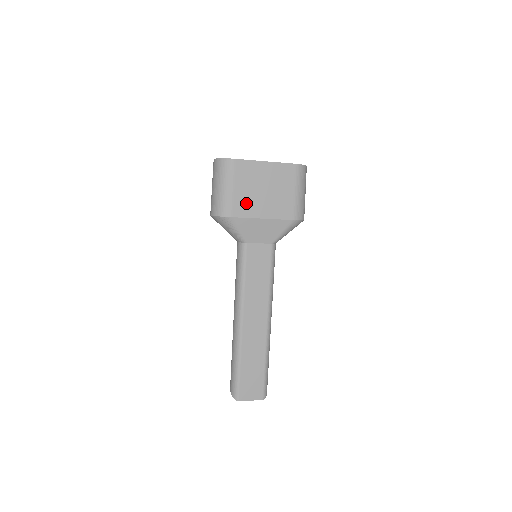
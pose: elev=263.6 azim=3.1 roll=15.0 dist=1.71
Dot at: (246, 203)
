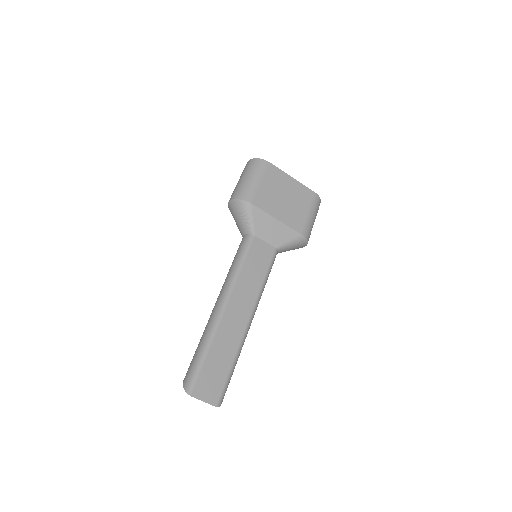
Dot at: (267, 199)
